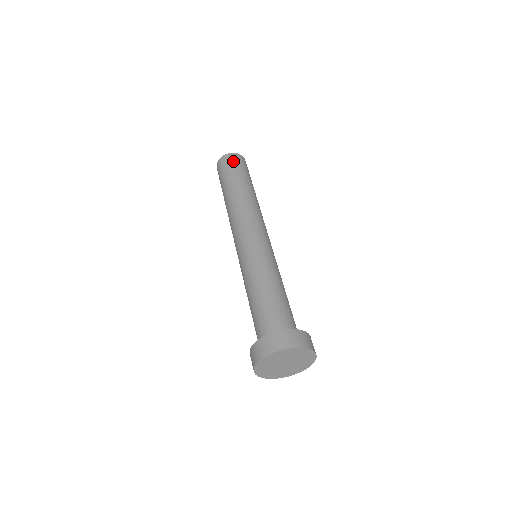
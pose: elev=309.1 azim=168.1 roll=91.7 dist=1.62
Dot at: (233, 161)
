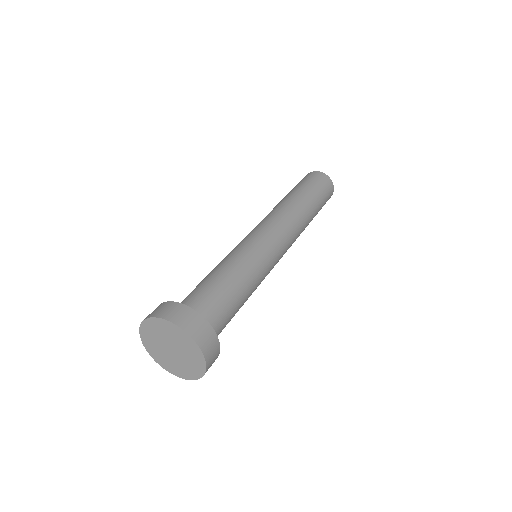
Dot at: (325, 184)
